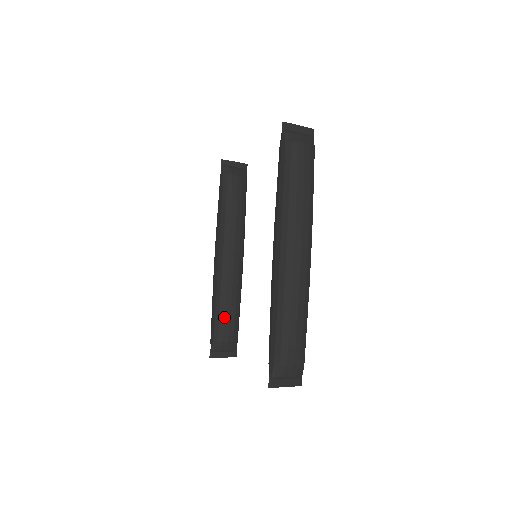
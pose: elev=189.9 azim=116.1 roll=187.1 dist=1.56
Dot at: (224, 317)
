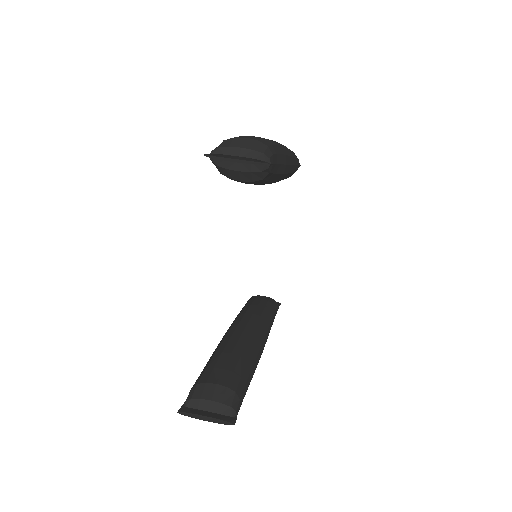
Dot at: occluded
